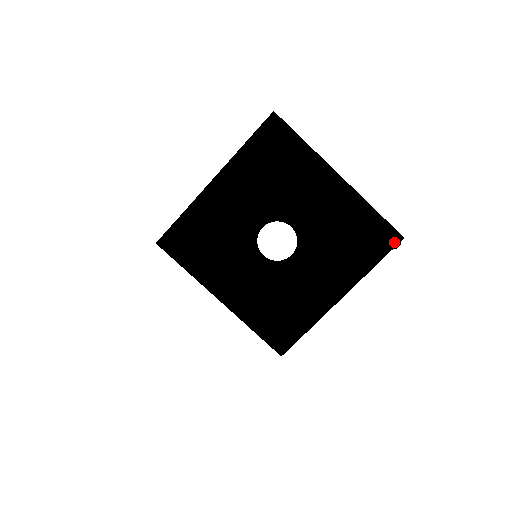
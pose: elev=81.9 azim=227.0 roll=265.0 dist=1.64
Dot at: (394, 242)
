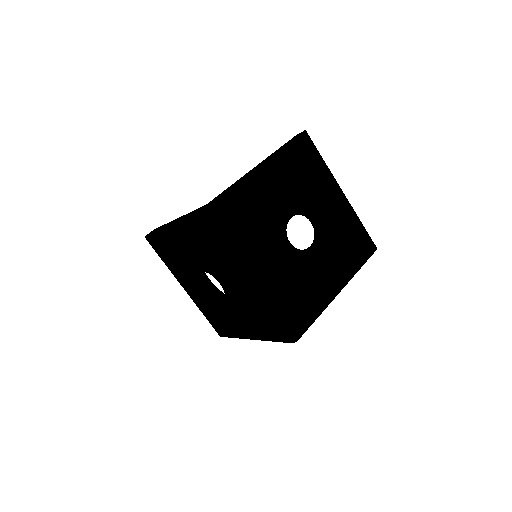
Dot at: (372, 251)
